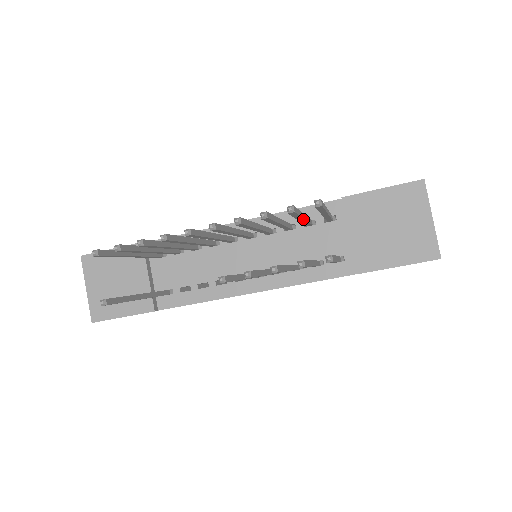
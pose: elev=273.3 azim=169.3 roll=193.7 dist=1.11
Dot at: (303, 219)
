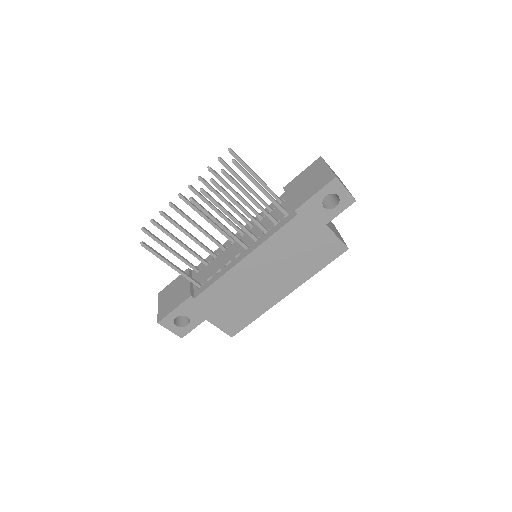
Dot at: (246, 184)
